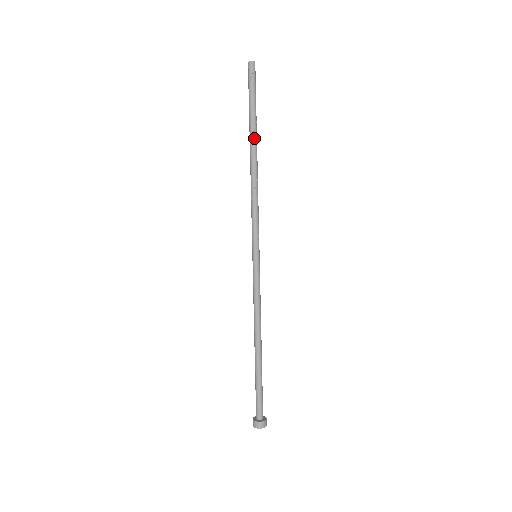
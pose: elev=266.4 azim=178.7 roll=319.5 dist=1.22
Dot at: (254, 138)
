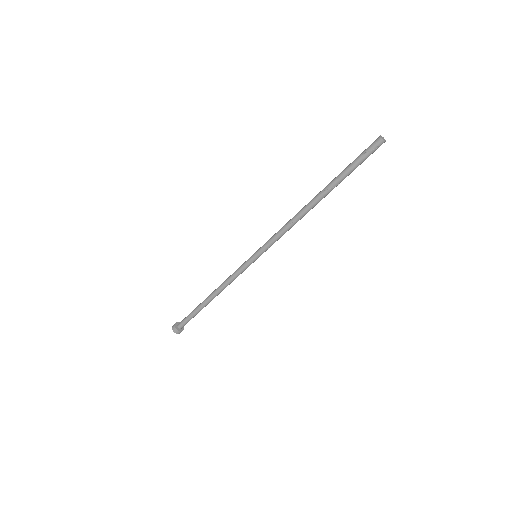
Dot at: (327, 192)
